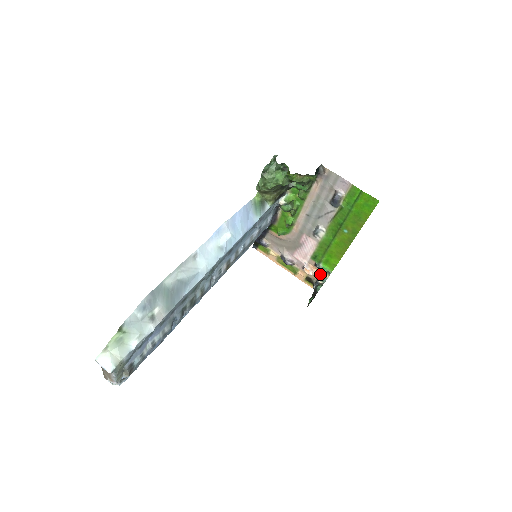
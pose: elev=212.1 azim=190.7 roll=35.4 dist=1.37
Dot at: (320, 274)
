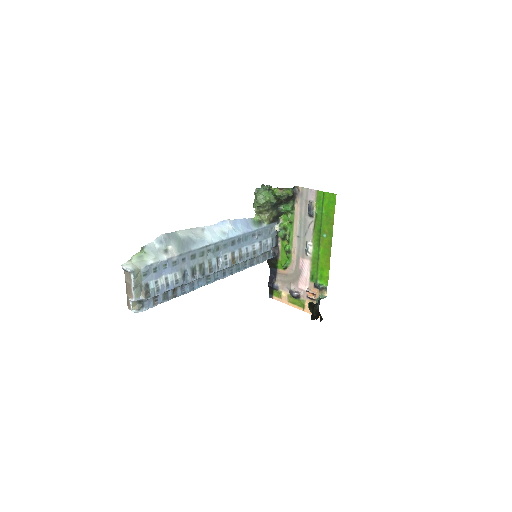
Dot at: occluded
